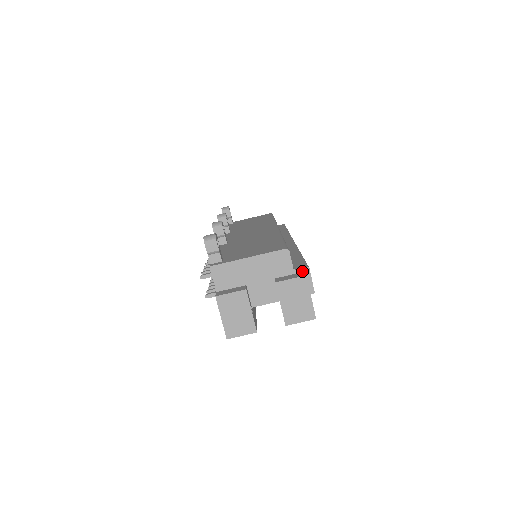
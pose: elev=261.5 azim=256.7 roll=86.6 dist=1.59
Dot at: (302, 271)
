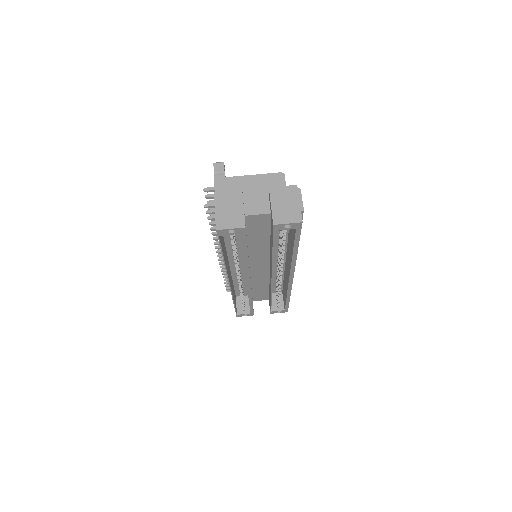
Dot at: occluded
